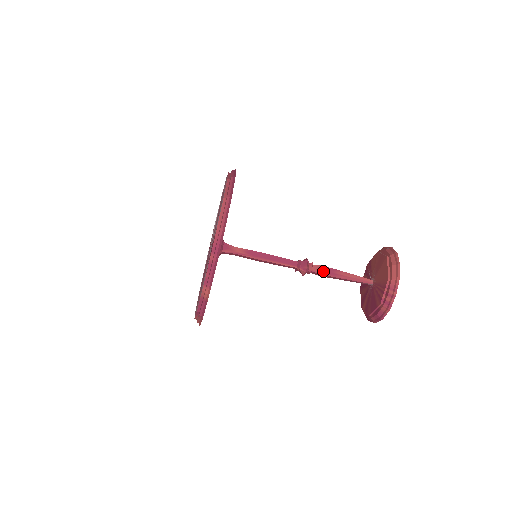
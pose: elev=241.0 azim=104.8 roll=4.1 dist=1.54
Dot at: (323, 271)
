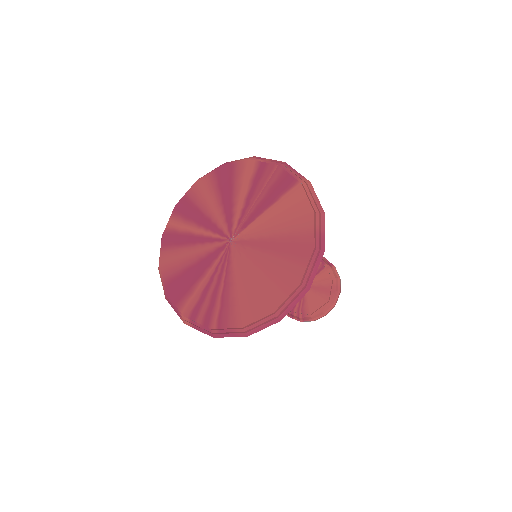
Dot at: occluded
